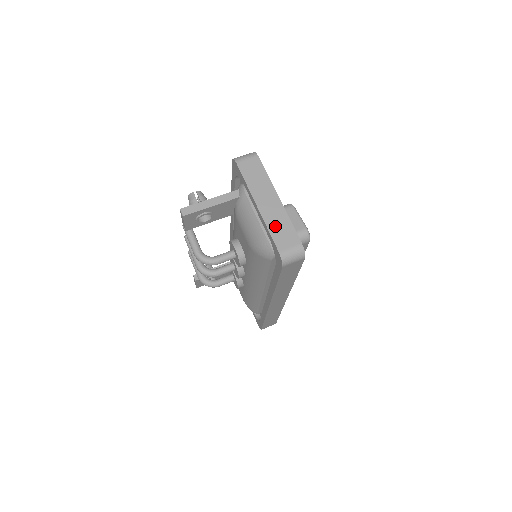
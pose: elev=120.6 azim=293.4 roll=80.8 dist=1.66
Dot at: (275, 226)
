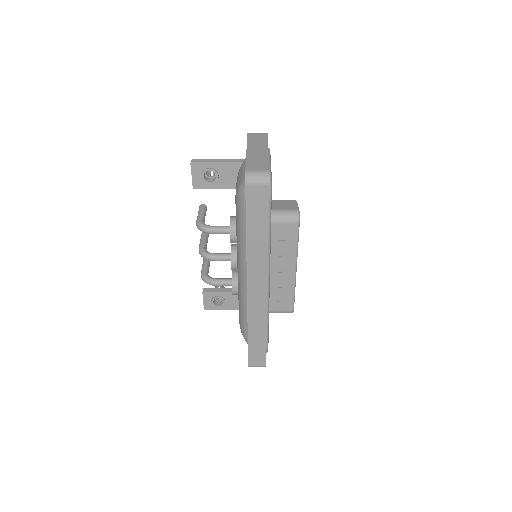
Dot at: (253, 160)
